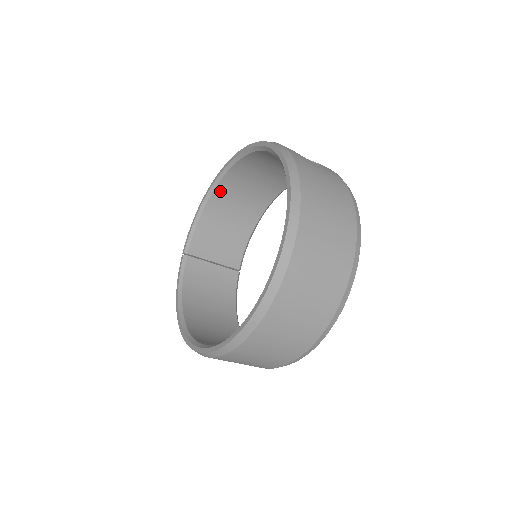
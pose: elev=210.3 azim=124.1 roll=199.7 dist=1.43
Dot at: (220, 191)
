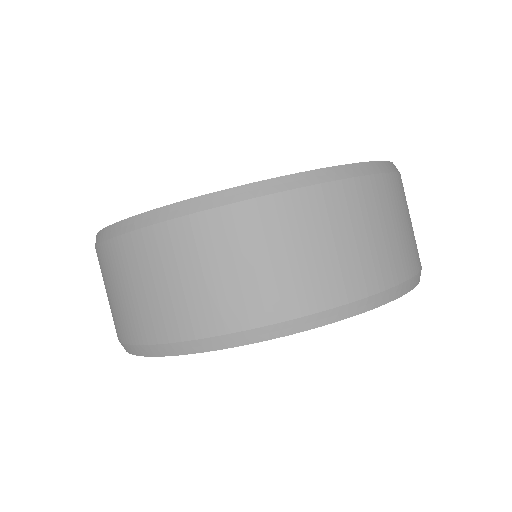
Dot at: occluded
